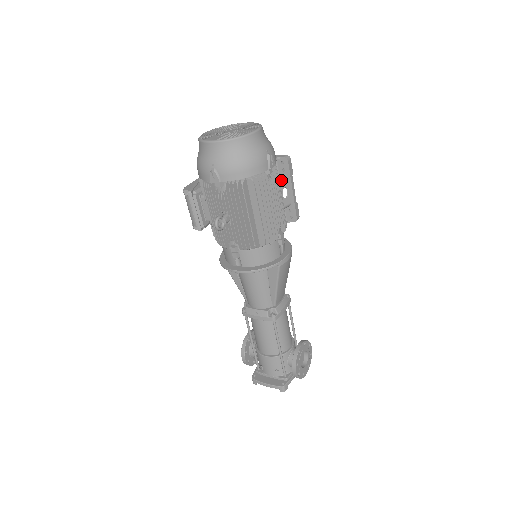
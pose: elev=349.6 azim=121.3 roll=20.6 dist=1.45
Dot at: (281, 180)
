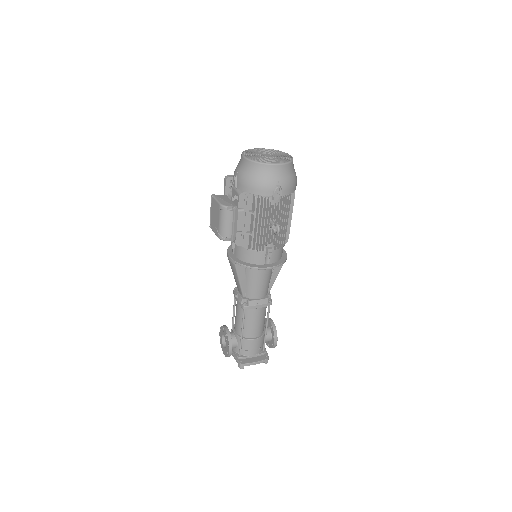
Dot at: occluded
